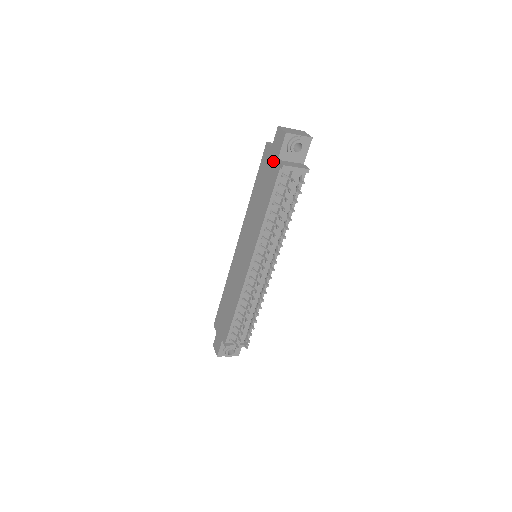
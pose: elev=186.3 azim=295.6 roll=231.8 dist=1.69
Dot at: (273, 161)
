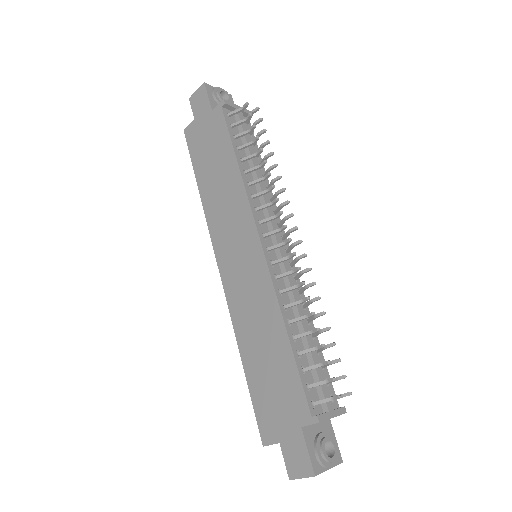
Dot at: (207, 121)
